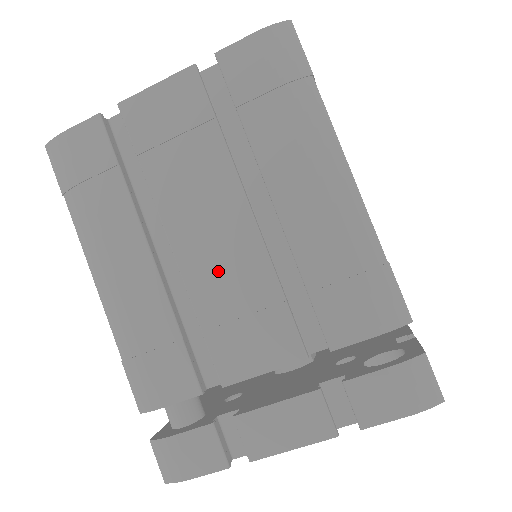
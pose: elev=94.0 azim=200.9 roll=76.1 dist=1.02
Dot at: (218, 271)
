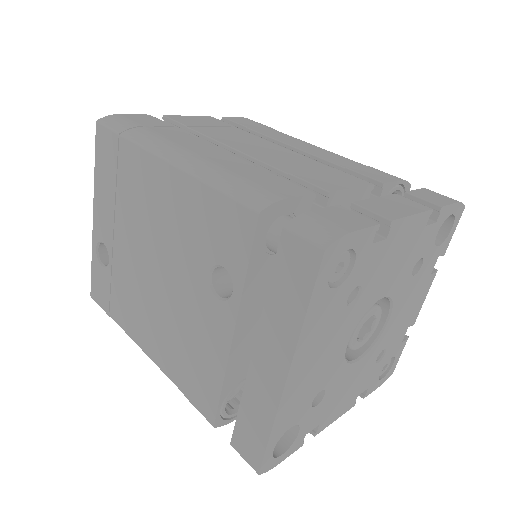
Dot at: (279, 158)
